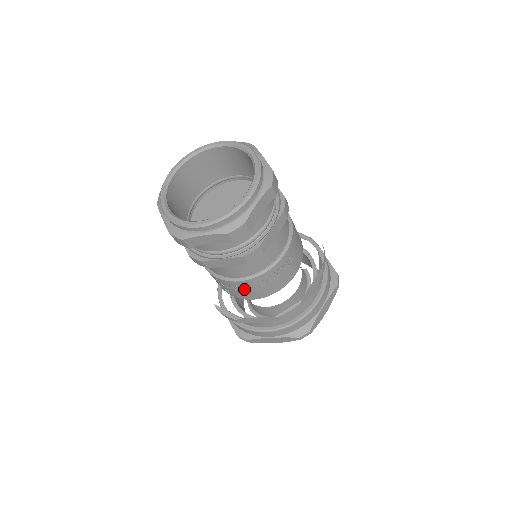
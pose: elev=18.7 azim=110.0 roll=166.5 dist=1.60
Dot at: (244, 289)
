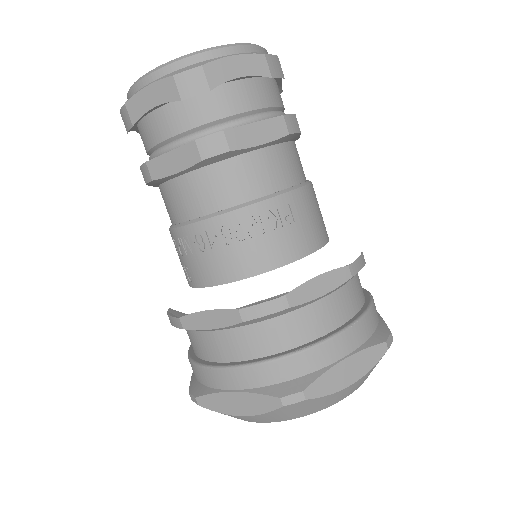
Dot at: (202, 251)
